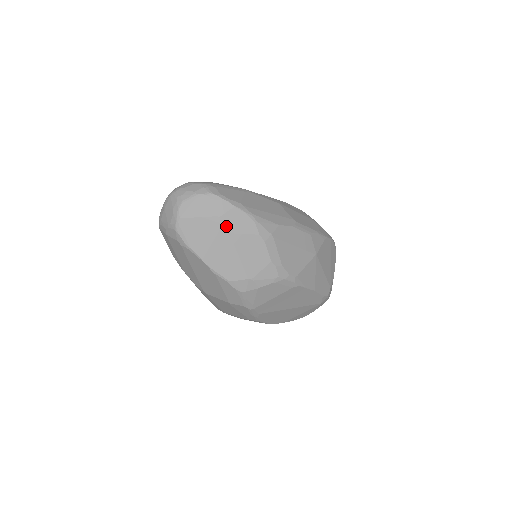
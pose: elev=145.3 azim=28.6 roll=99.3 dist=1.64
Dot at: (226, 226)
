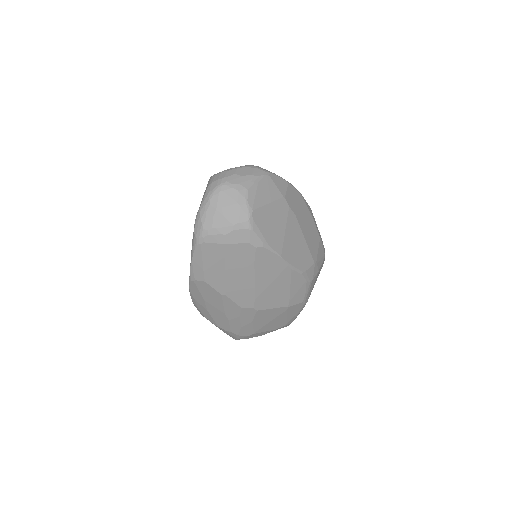
Dot at: (291, 207)
